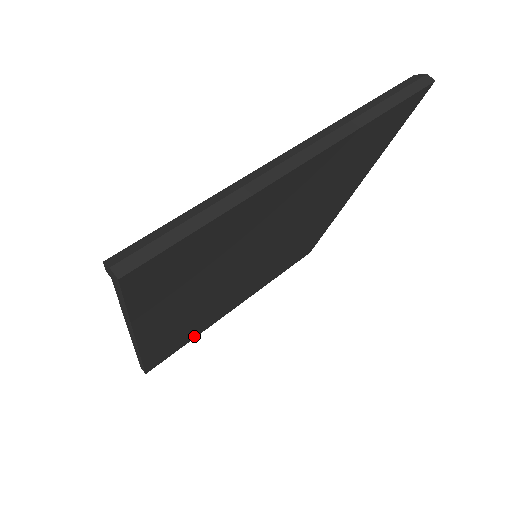
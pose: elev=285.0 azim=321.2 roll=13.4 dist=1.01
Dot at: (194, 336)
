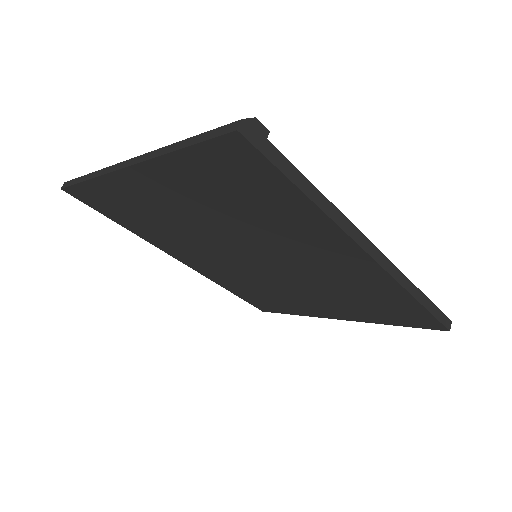
Dot at: (295, 312)
